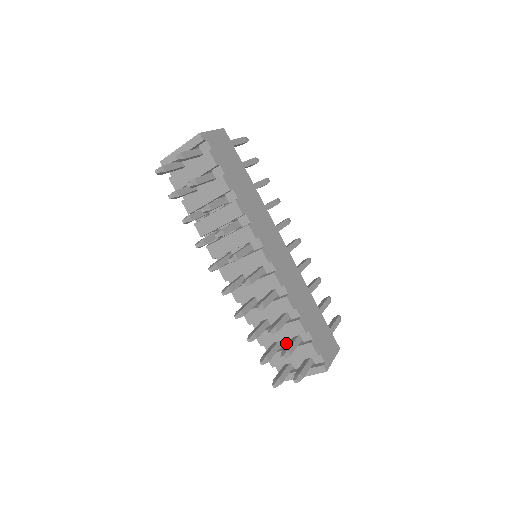
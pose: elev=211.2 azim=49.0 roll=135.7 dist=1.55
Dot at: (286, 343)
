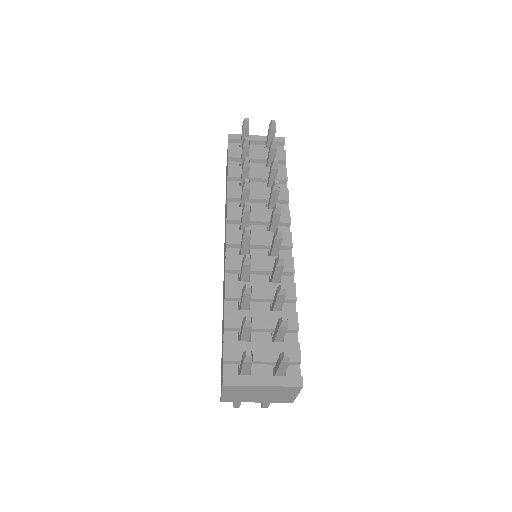
Dot at: (259, 339)
